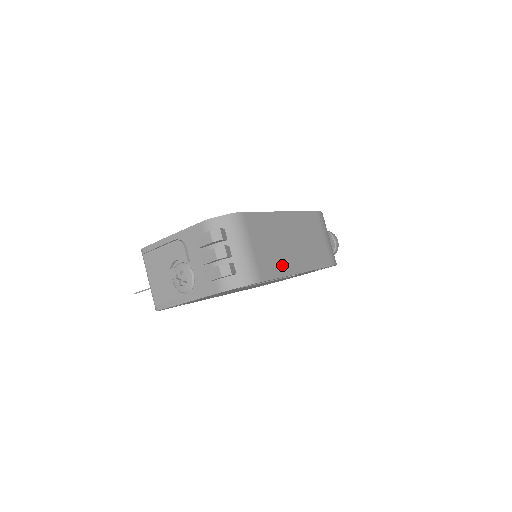
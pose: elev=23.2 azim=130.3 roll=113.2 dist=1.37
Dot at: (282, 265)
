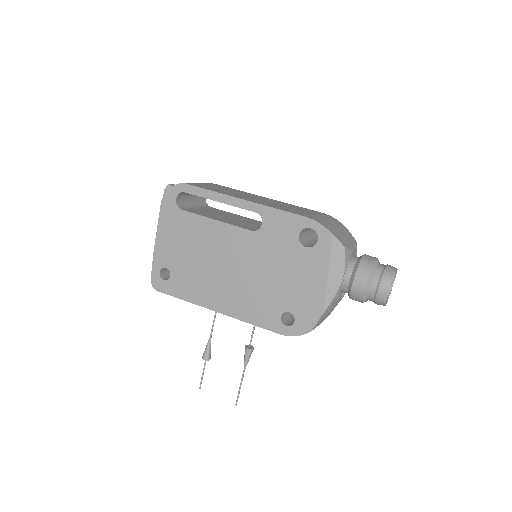
Dot at: (222, 192)
